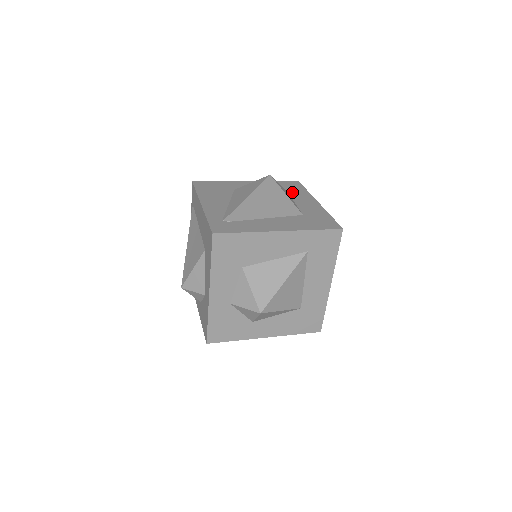
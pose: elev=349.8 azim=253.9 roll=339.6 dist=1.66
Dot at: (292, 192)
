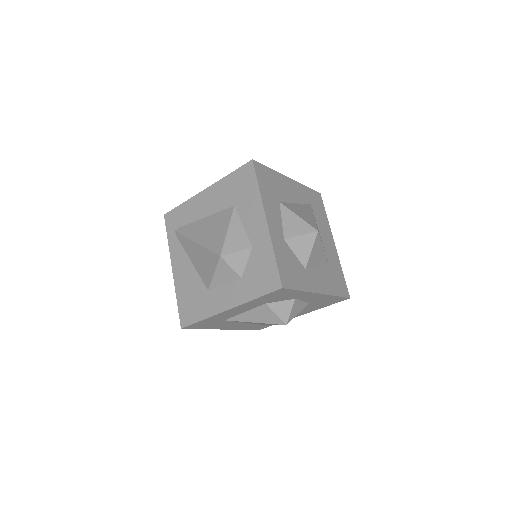
Dot at: occluded
